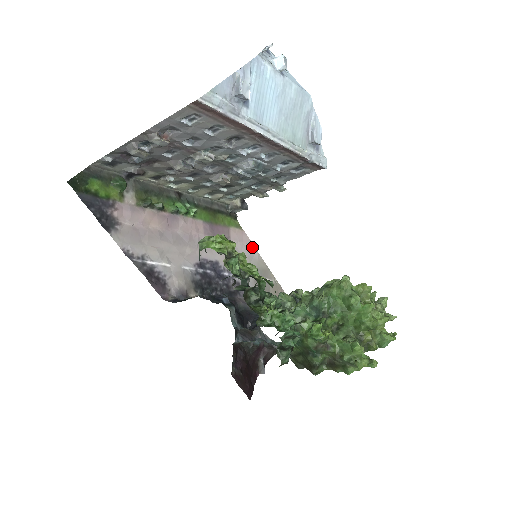
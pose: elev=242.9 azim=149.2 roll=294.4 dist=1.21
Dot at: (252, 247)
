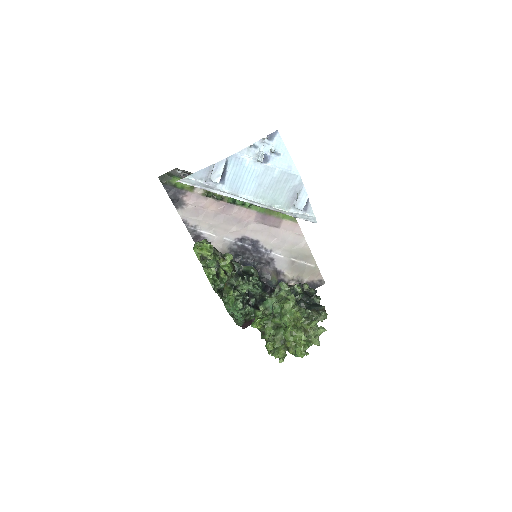
Dot at: (302, 237)
